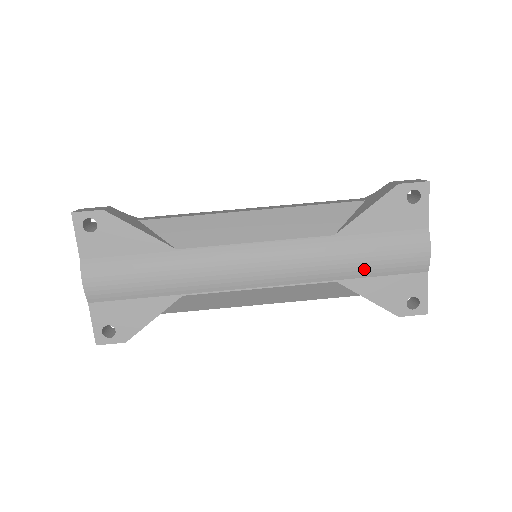
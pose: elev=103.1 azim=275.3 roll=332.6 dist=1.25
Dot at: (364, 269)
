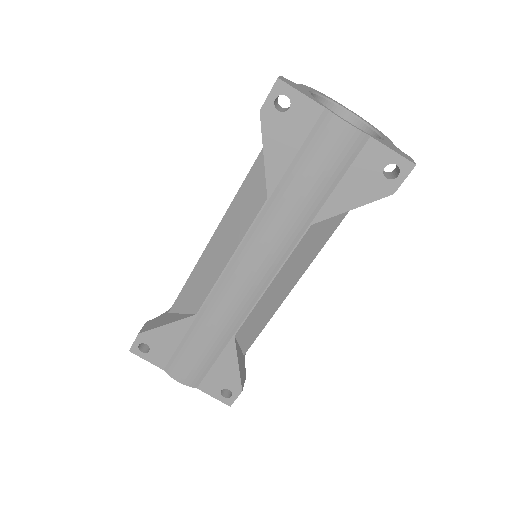
Dot at: (317, 196)
